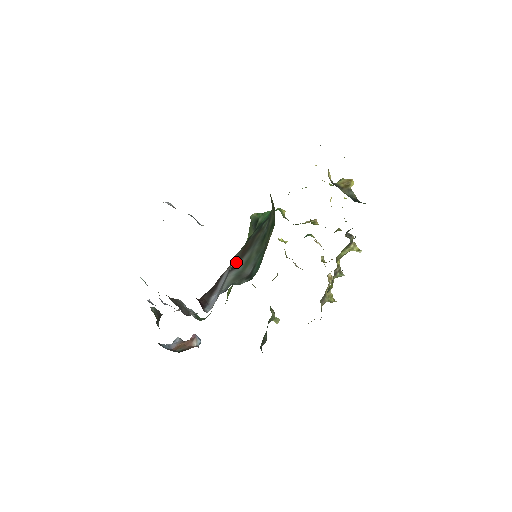
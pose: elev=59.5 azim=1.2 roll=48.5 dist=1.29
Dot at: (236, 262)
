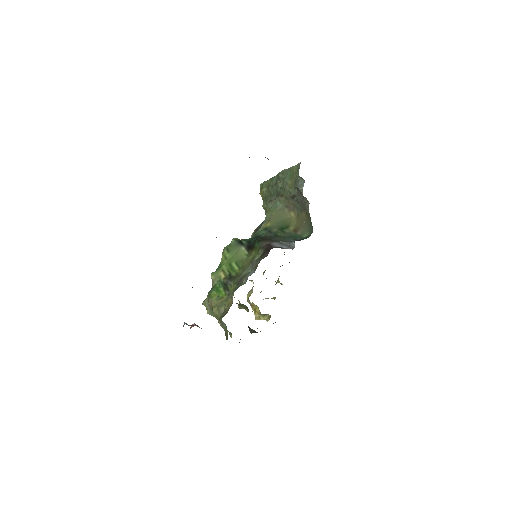
Dot at: (272, 241)
